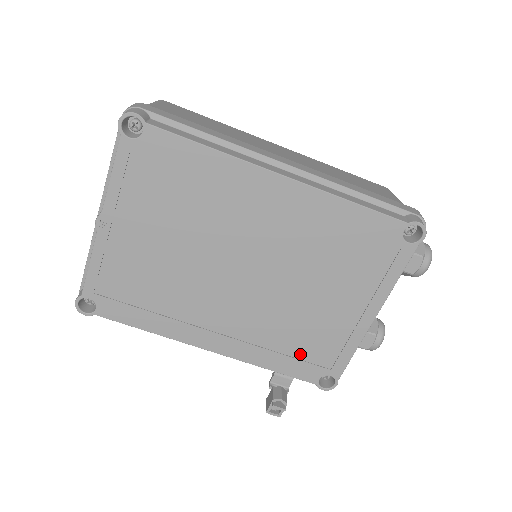
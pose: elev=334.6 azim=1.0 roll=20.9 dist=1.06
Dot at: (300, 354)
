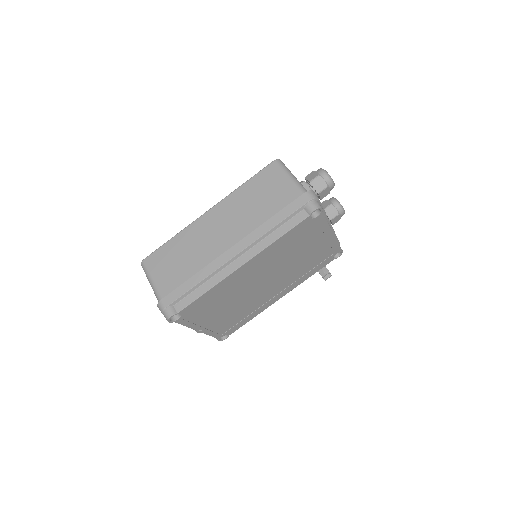
Dot at: (316, 264)
